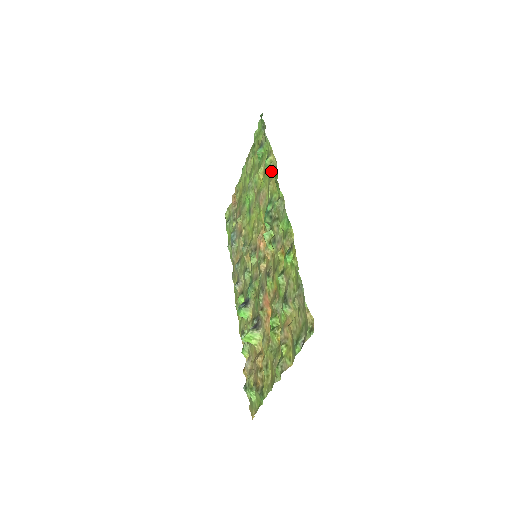
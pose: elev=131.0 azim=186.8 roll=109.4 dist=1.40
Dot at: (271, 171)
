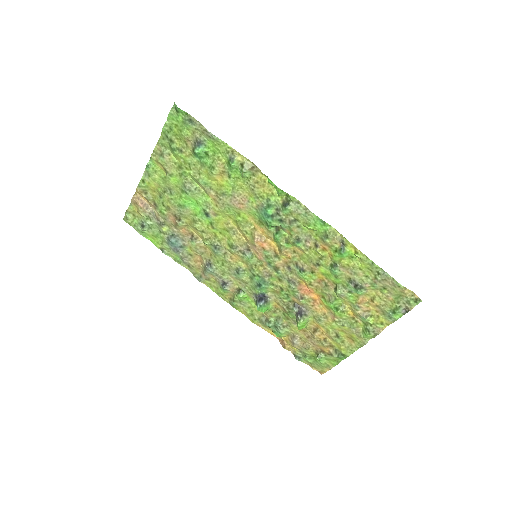
Dot at: (248, 174)
